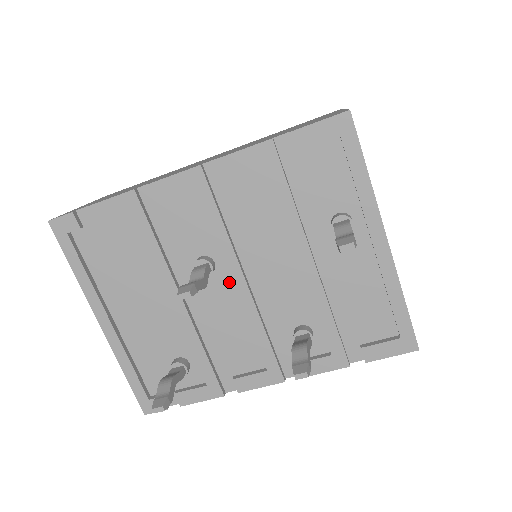
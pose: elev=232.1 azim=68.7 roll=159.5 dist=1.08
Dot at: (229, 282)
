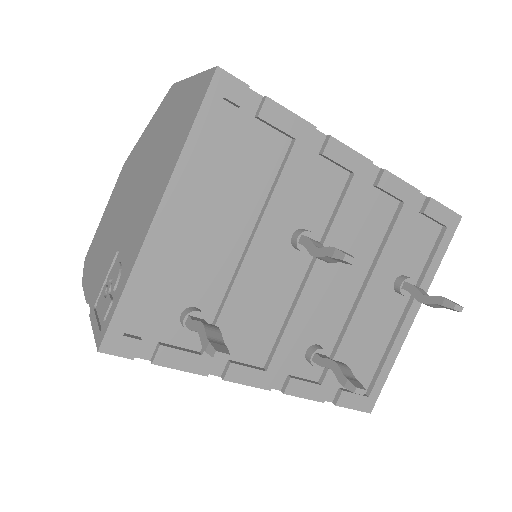
Dot at: (304, 268)
